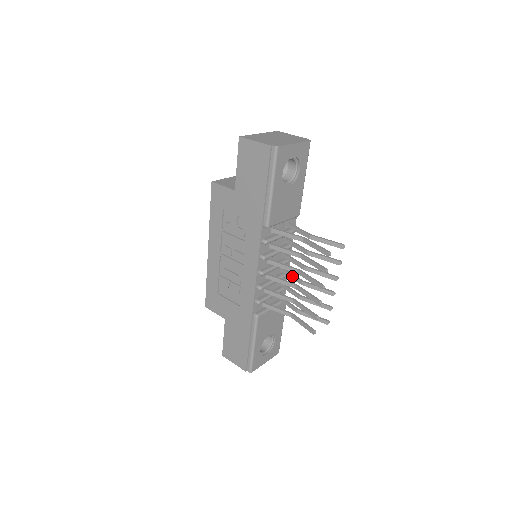
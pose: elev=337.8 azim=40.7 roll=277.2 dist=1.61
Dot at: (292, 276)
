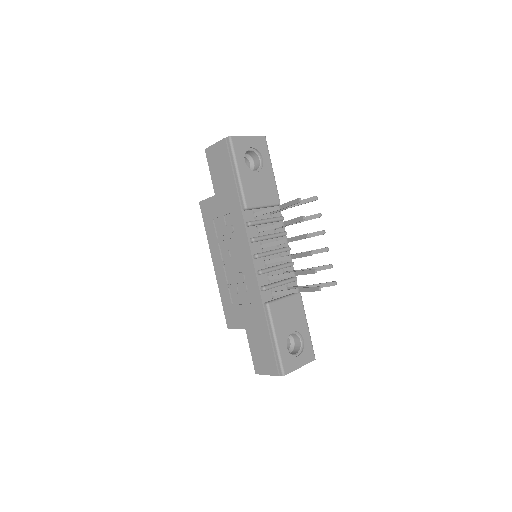
Dot at: occluded
